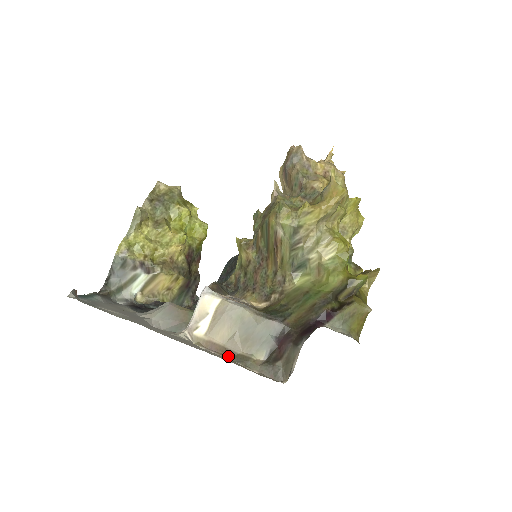
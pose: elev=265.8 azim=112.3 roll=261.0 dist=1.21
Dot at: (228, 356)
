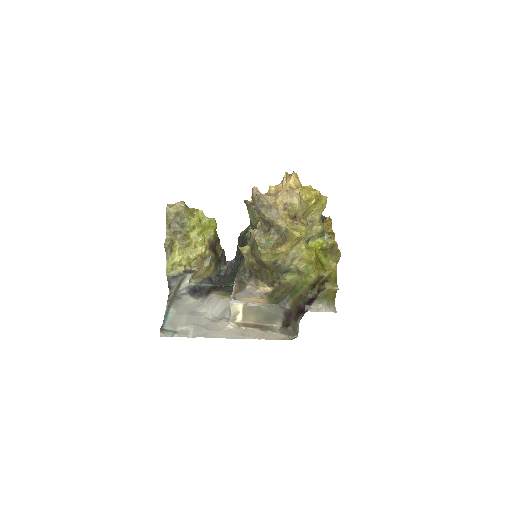
Dot at: (259, 328)
